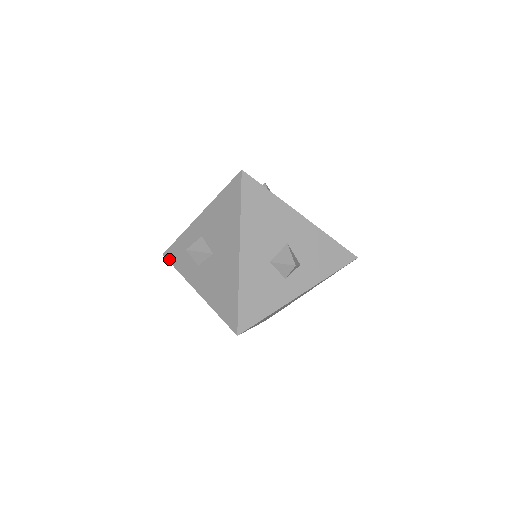
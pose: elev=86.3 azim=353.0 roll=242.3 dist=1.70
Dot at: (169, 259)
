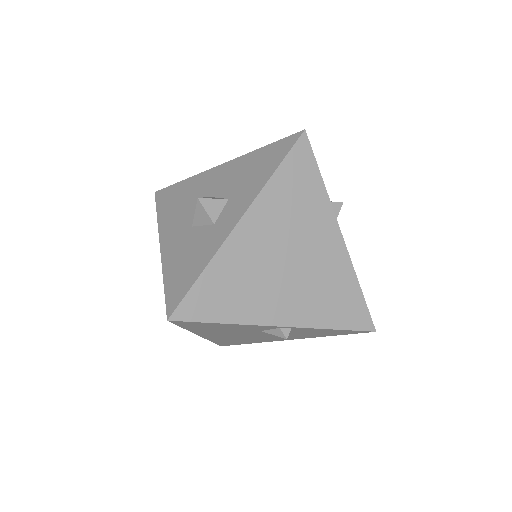
Dot at: occluded
